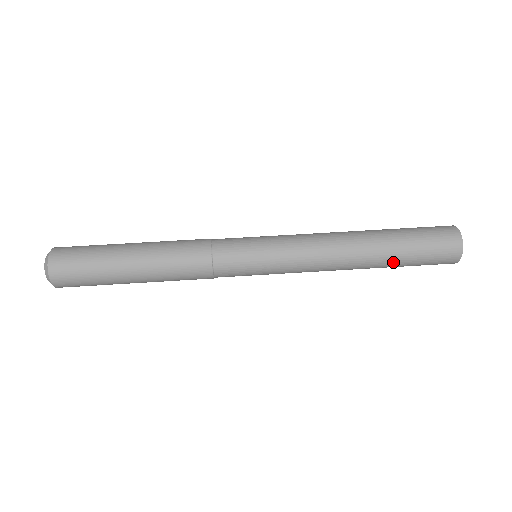
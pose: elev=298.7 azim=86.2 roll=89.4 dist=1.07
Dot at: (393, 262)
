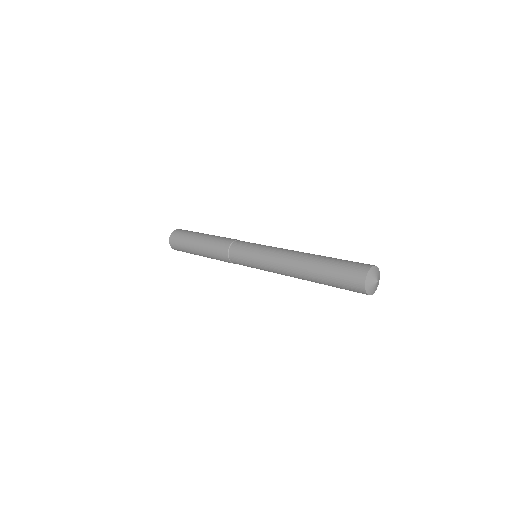
Dot at: (320, 270)
